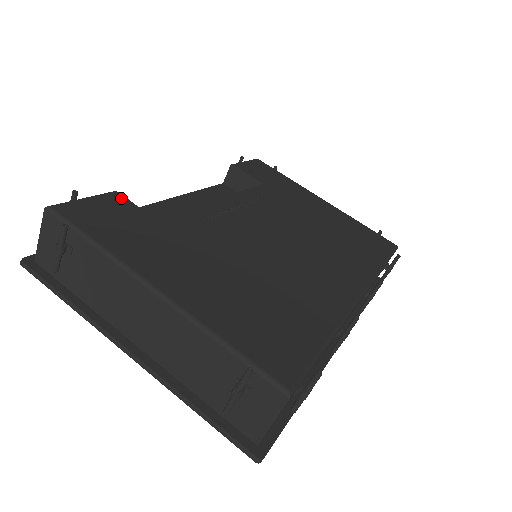
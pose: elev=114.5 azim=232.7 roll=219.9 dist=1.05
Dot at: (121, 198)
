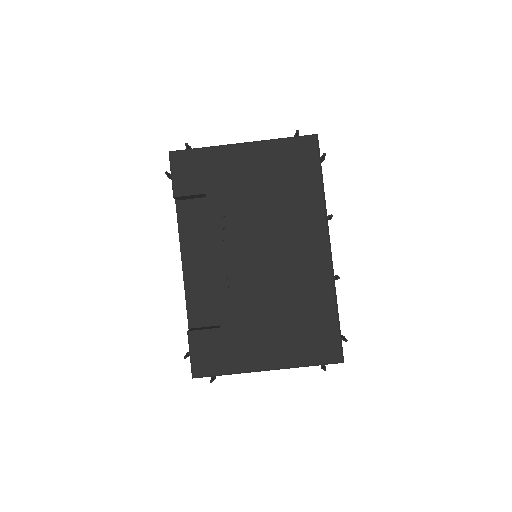
Dot at: (196, 334)
